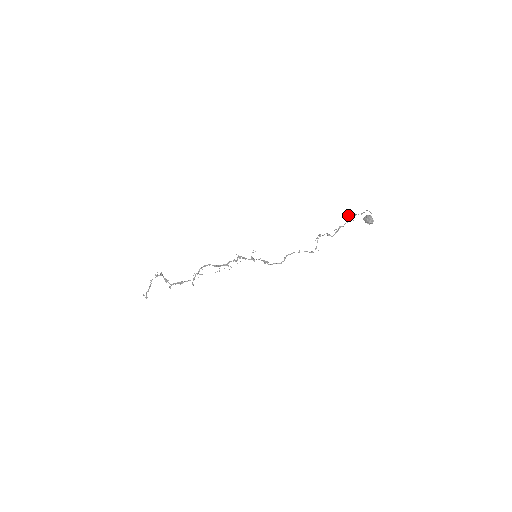
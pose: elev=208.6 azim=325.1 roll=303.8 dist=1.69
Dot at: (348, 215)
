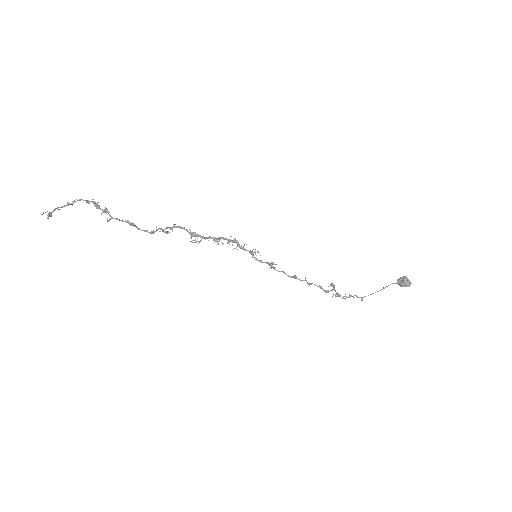
Dot at: (355, 295)
